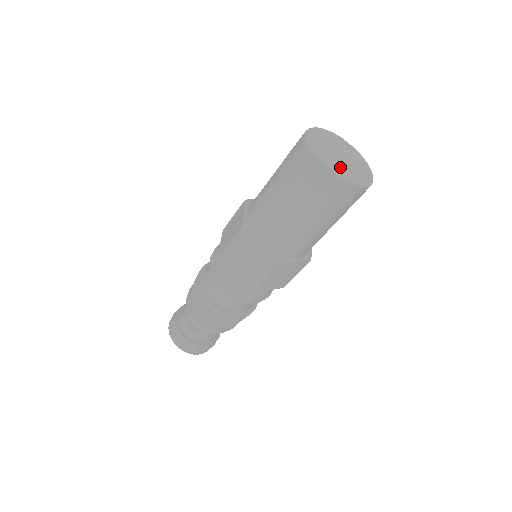
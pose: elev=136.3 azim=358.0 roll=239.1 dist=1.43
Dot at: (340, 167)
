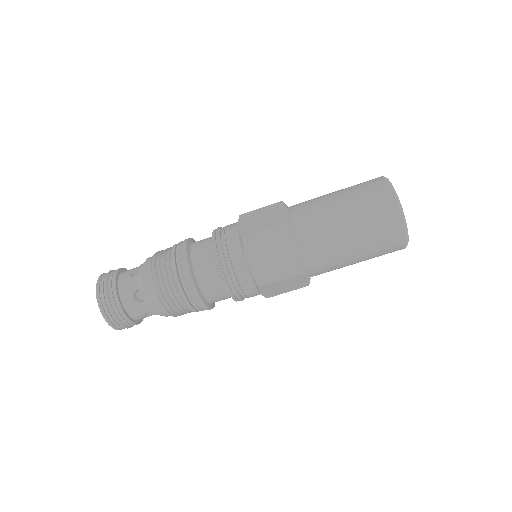
Dot at: occluded
